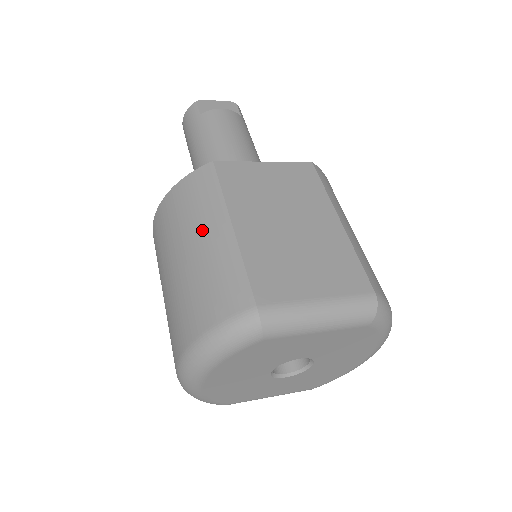
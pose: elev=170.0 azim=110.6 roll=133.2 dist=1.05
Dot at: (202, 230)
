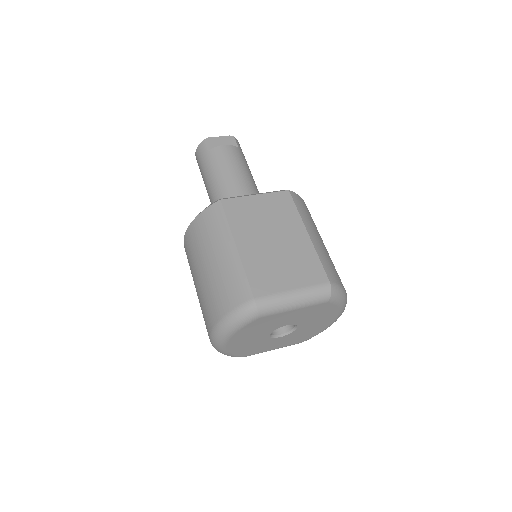
Dot at: (217, 249)
